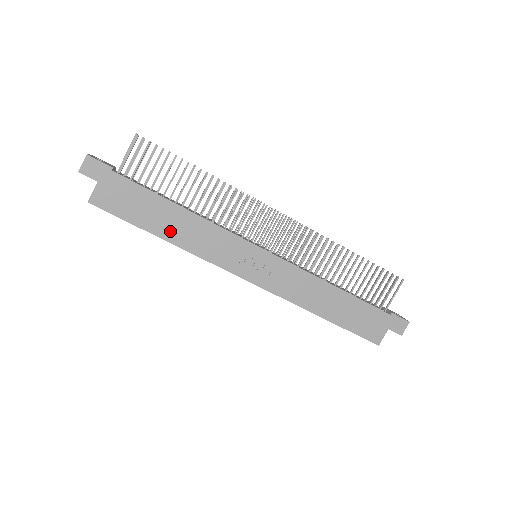
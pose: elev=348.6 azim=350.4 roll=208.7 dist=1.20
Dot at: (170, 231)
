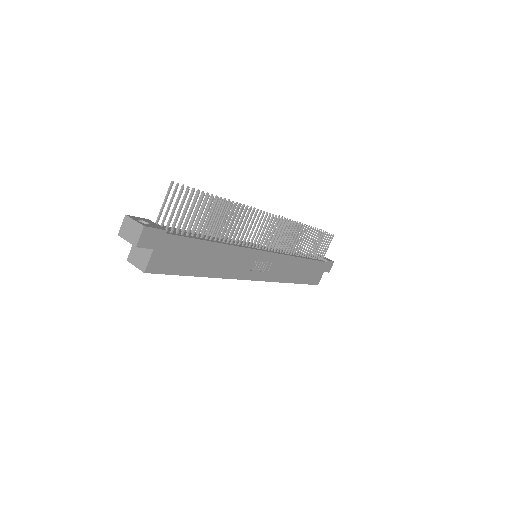
Dot at: (209, 267)
